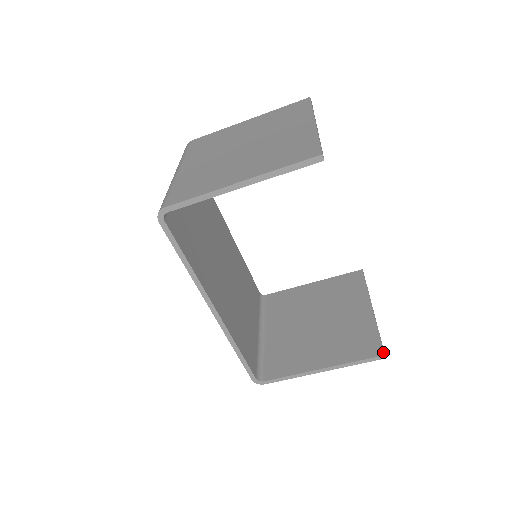
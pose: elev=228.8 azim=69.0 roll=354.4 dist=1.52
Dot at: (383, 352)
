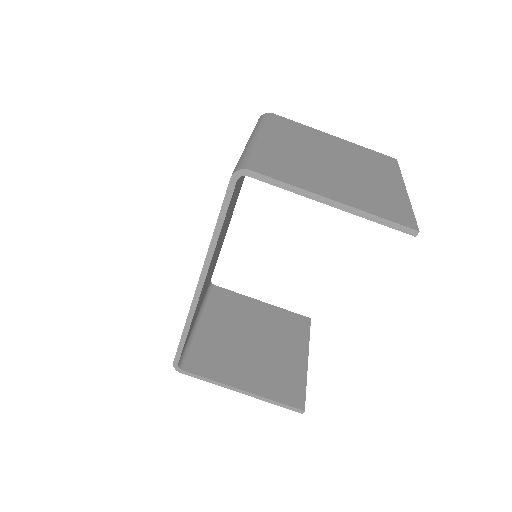
Dot at: (304, 407)
